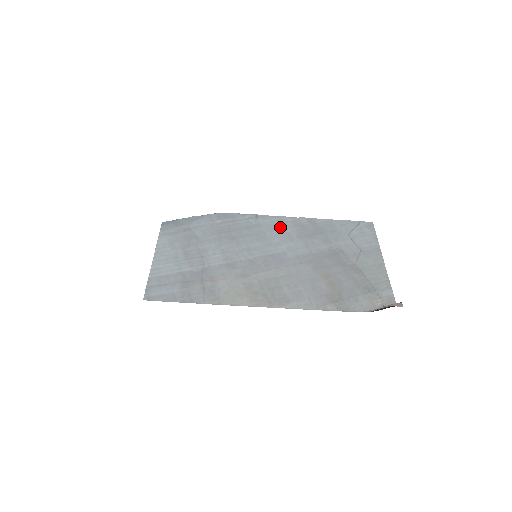
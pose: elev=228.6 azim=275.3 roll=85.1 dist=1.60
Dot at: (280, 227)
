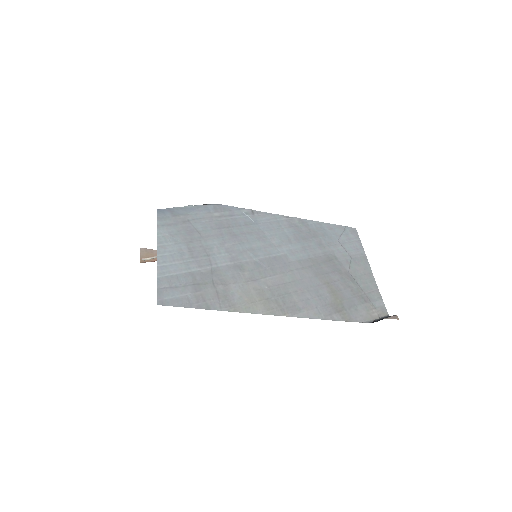
Dot at: (277, 226)
